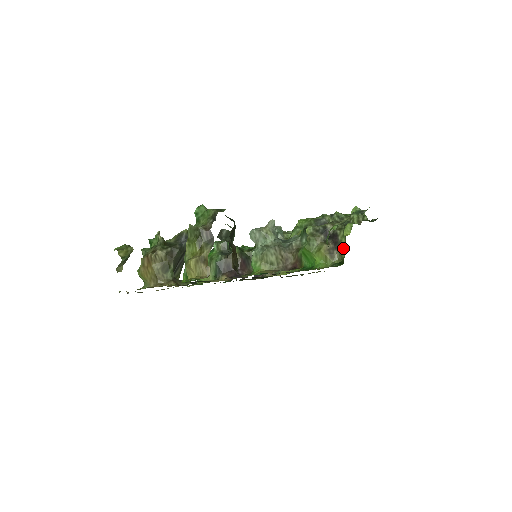
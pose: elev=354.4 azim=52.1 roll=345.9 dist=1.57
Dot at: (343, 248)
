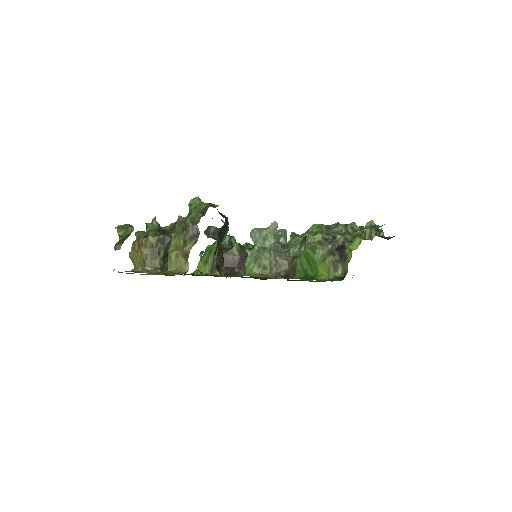
Dot at: (348, 262)
